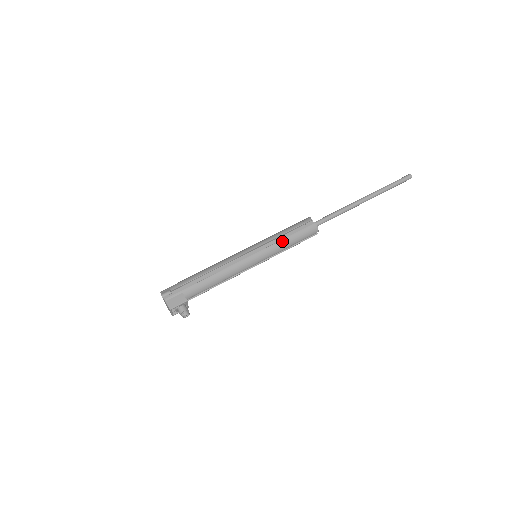
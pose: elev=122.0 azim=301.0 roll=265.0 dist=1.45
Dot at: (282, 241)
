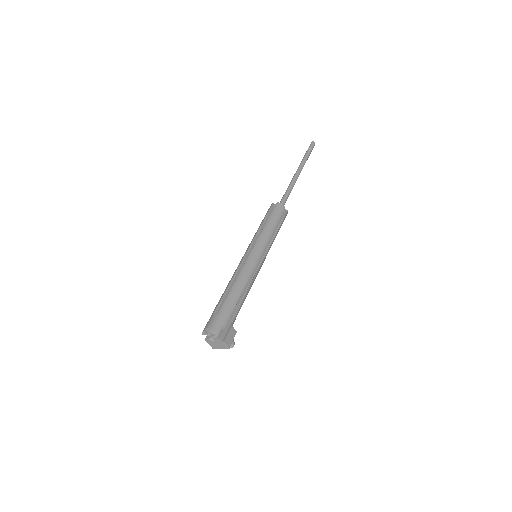
Dot at: (275, 237)
